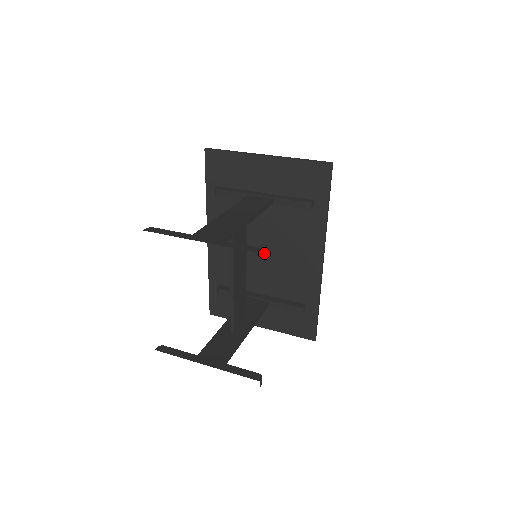
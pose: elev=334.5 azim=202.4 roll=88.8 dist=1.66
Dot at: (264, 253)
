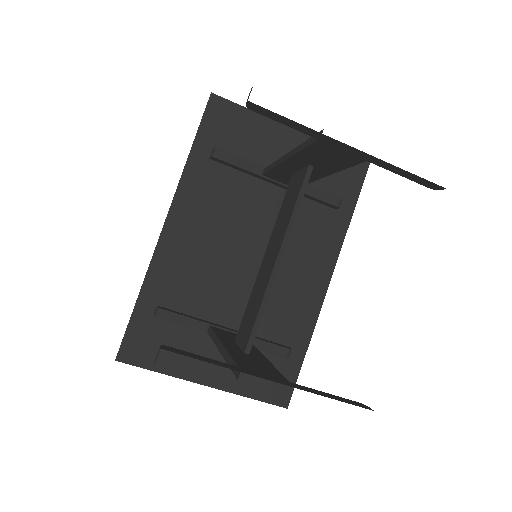
Dot at: occluded
